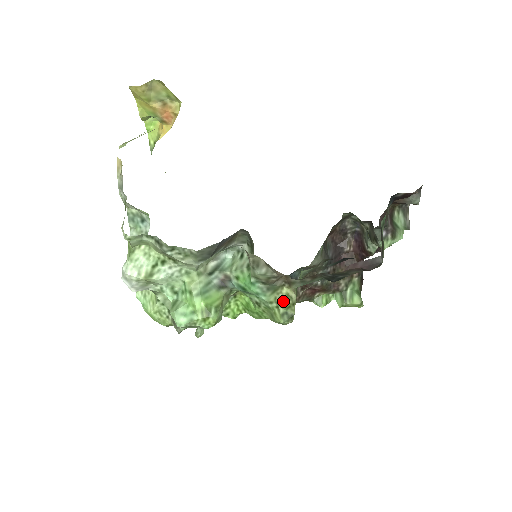
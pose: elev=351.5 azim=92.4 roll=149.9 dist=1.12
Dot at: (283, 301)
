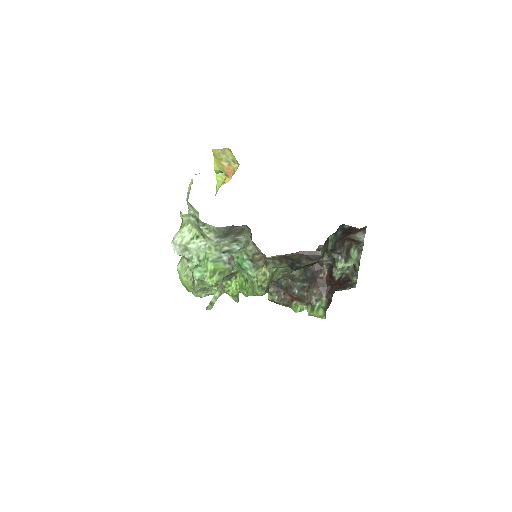
Dot at: (261, 277)
